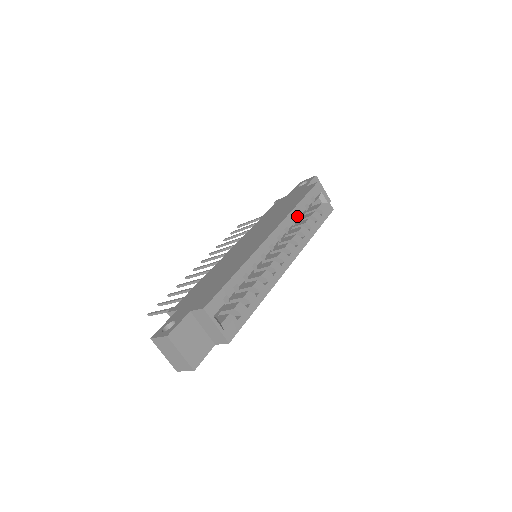
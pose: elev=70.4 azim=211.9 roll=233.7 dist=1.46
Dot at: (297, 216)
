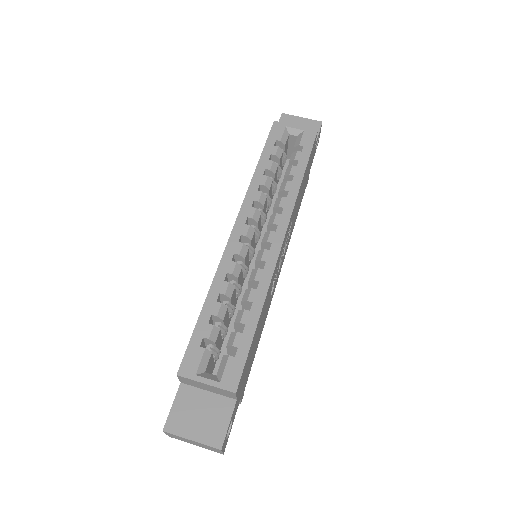
Dot at: (263, 179)
